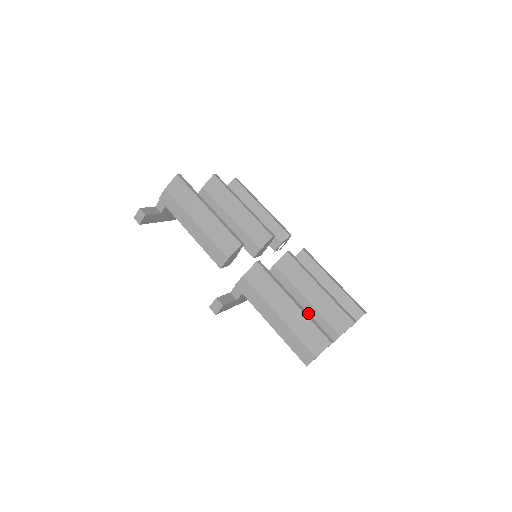
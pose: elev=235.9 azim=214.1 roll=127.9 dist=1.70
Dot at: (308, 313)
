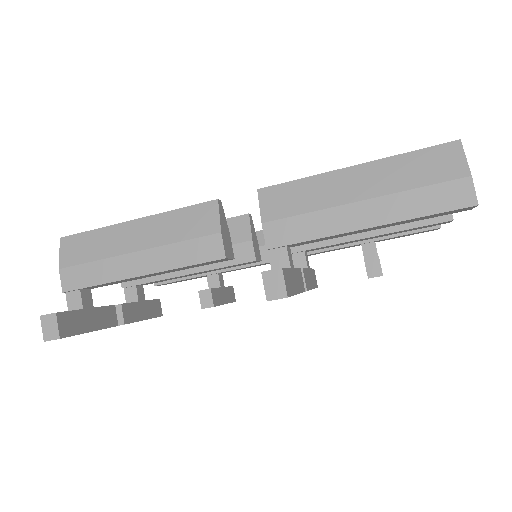
Dot at: (385, 228)
